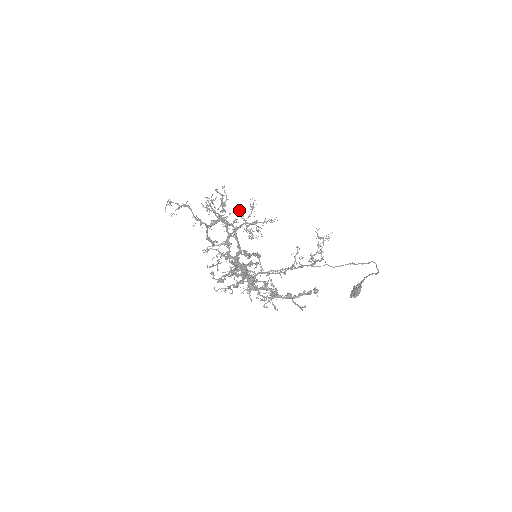
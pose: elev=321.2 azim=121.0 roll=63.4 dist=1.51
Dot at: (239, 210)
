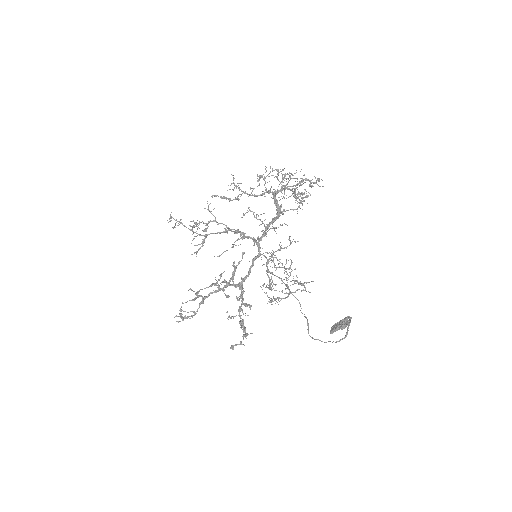
Dot at: (275, 176)
